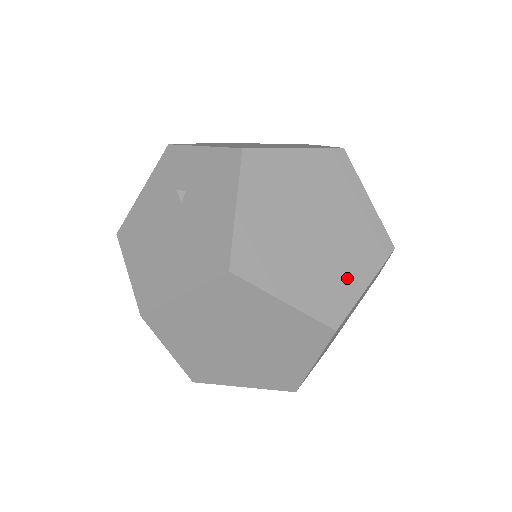
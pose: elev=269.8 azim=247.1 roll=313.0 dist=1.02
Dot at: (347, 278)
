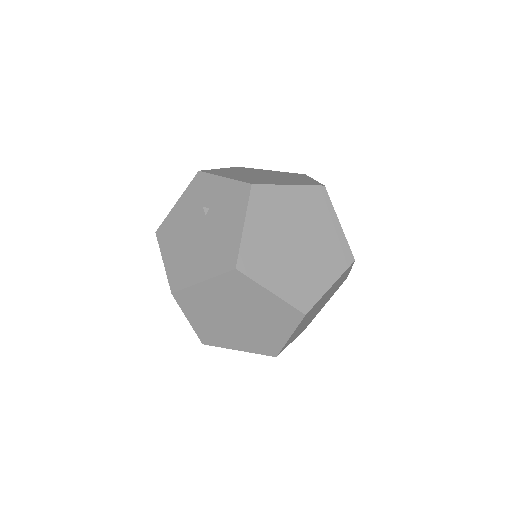
Dot at: (317, 279)
